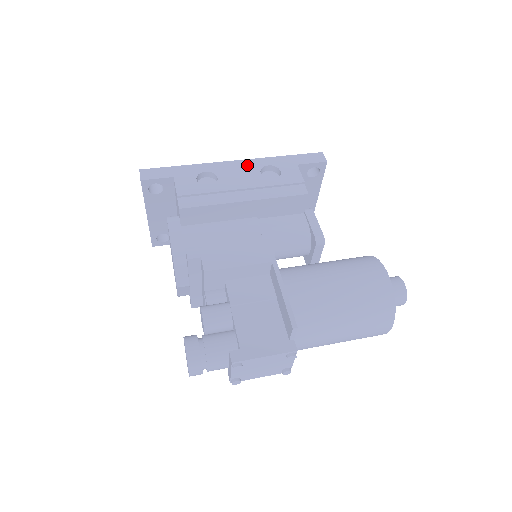
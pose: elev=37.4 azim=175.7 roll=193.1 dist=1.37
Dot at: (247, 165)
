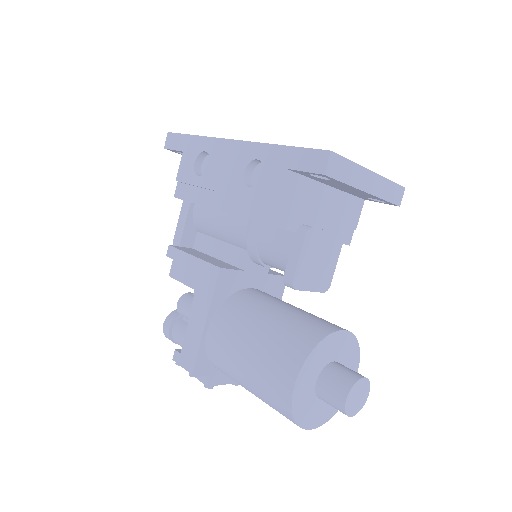
Dot at: (239, 152)
